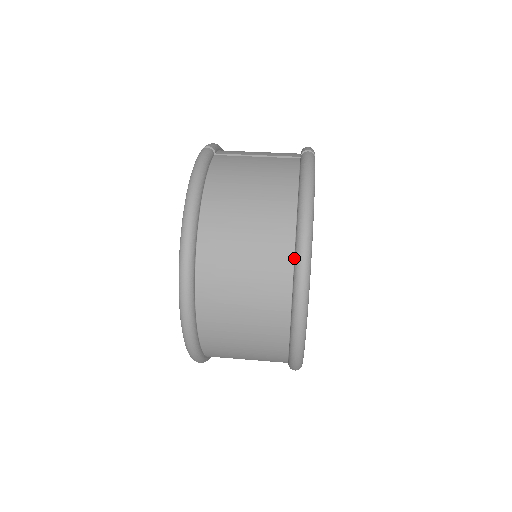
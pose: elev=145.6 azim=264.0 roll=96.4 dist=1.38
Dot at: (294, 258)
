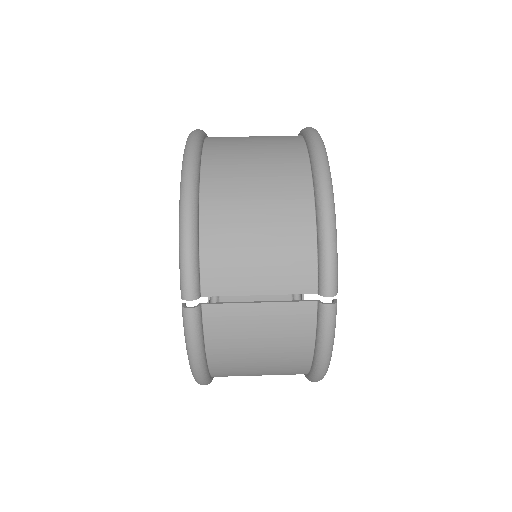
Dot at: (305, 374)
